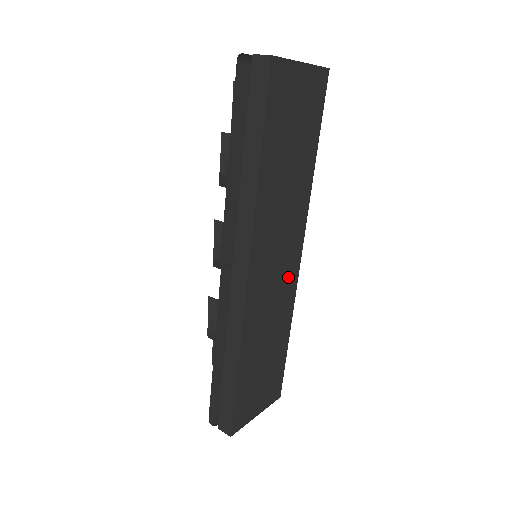
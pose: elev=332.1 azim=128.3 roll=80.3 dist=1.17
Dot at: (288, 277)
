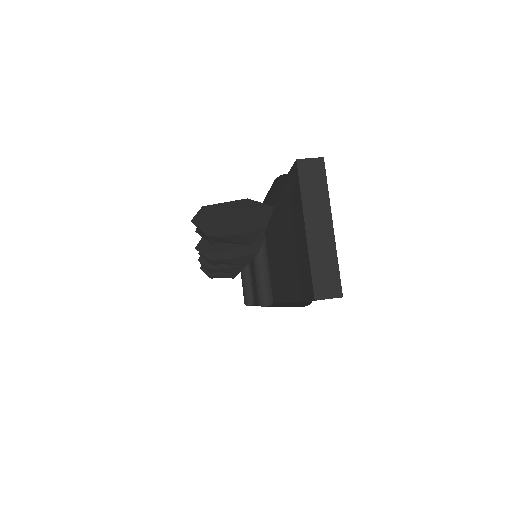
Dot at: occluded
